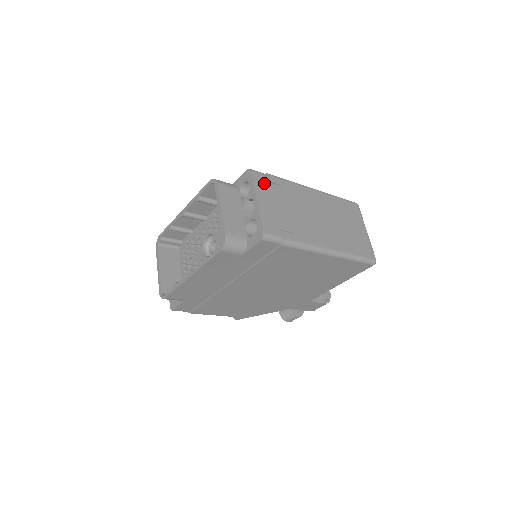
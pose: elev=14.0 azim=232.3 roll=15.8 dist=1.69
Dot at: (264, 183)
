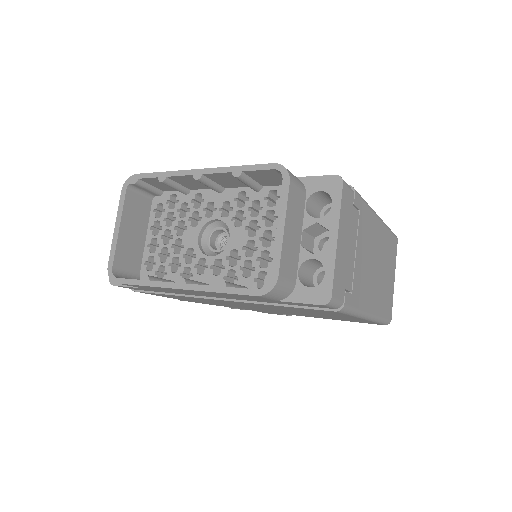
Dot at: (348, 206)
